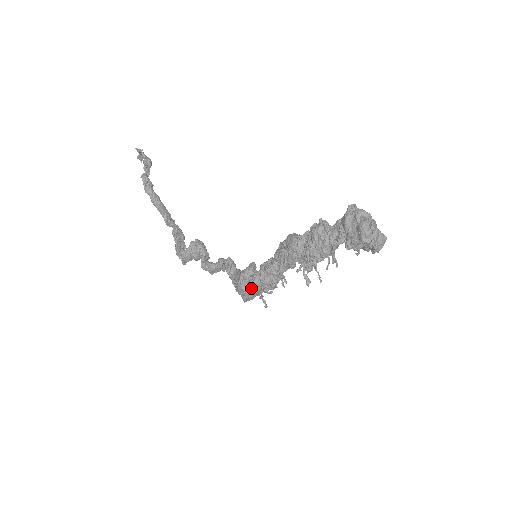
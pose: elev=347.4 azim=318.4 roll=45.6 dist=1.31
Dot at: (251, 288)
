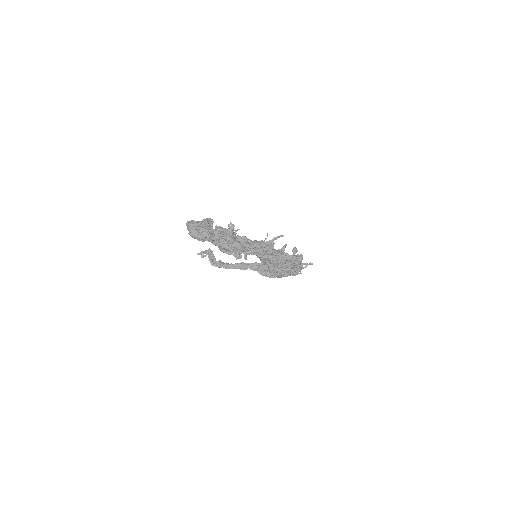
Dot at: (276, 273)
